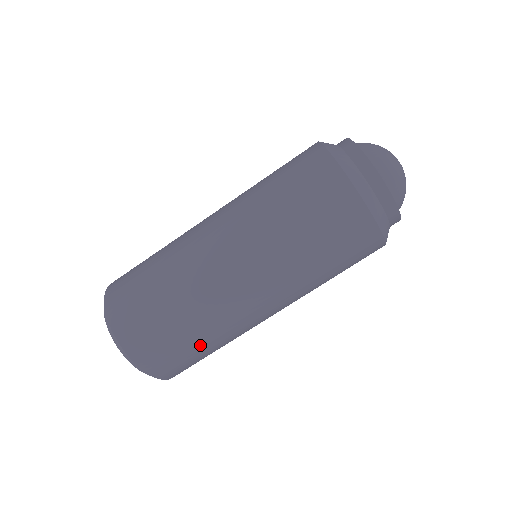
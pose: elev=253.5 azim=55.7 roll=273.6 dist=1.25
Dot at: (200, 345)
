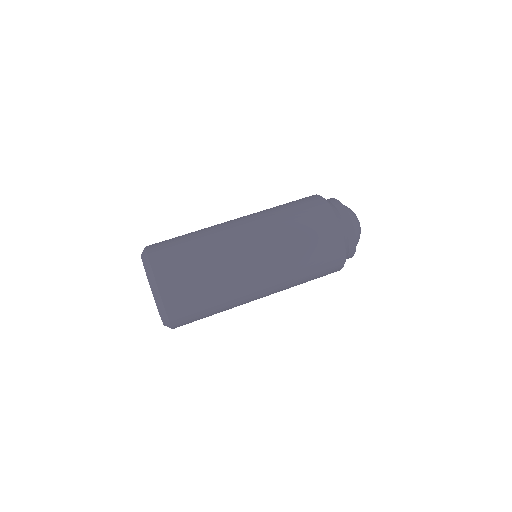
Dot at: (206, 284)
